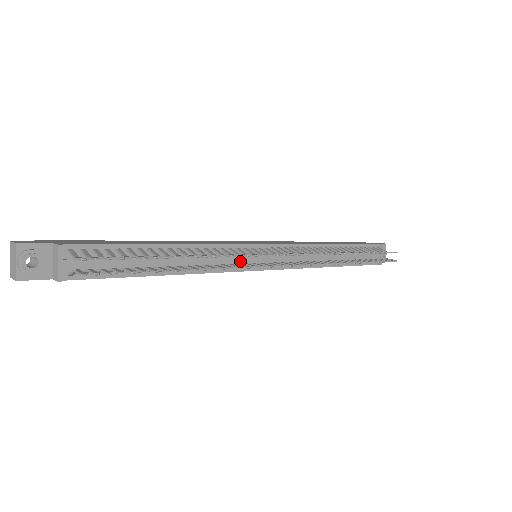
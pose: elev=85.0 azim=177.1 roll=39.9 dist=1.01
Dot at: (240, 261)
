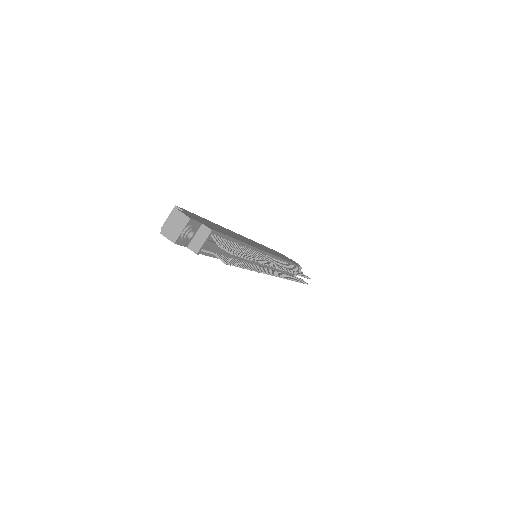
Dot at: occluded
